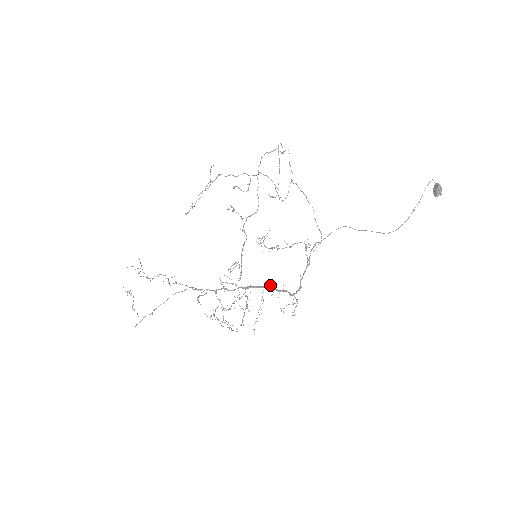
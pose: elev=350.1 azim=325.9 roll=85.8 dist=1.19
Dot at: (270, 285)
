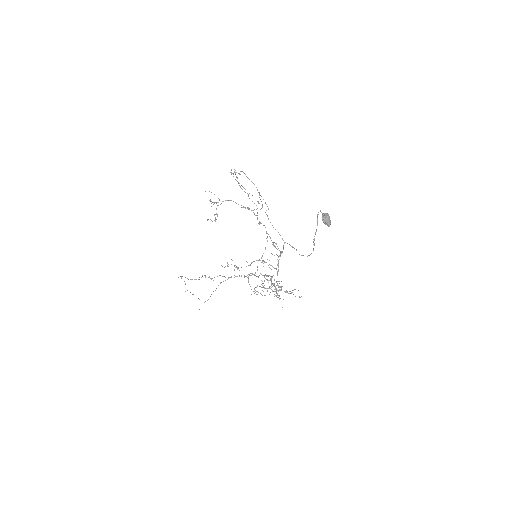
Dot at: (271, 278)
